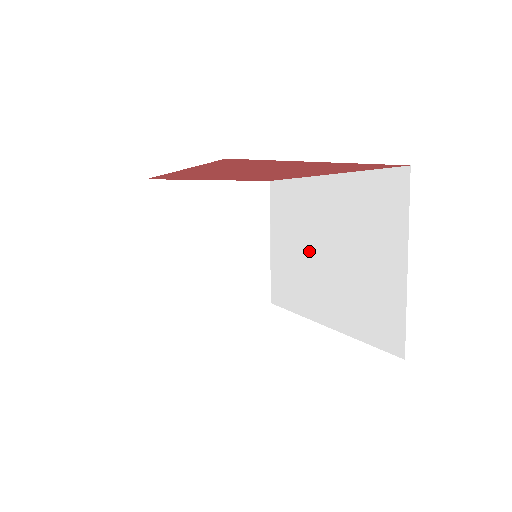
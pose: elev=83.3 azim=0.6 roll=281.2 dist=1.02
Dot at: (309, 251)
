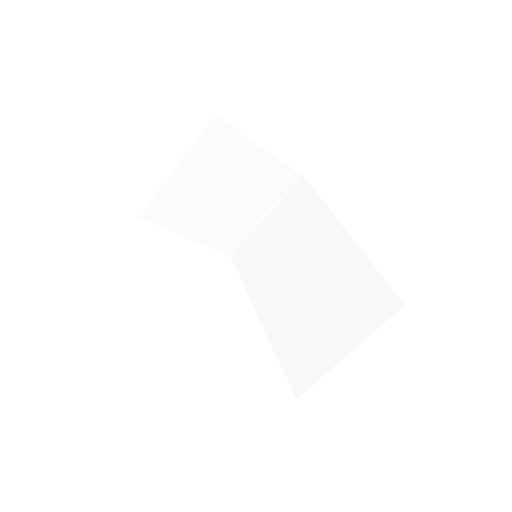
Dot at: (290, 263)
